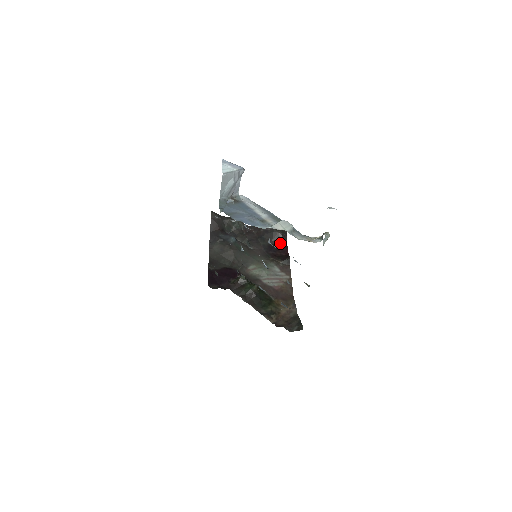
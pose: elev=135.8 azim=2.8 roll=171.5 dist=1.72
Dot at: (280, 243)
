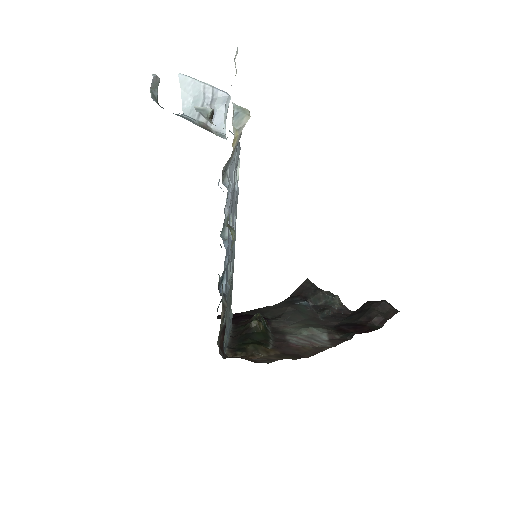
Dot at: (367, 324)
